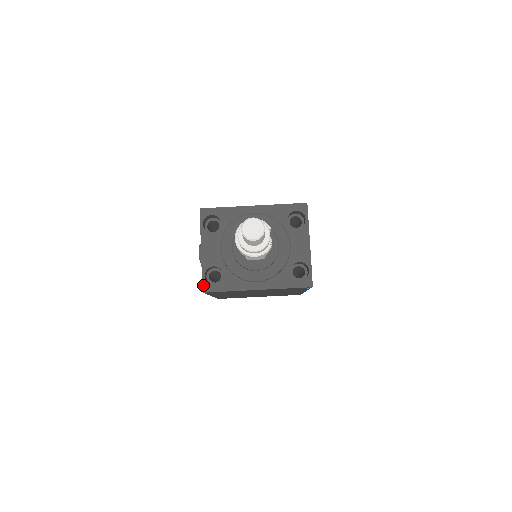
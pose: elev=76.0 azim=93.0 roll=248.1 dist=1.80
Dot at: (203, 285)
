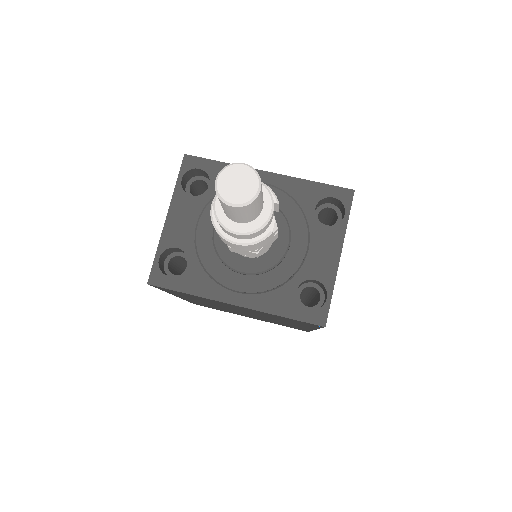
Dot at: (152, 272)
